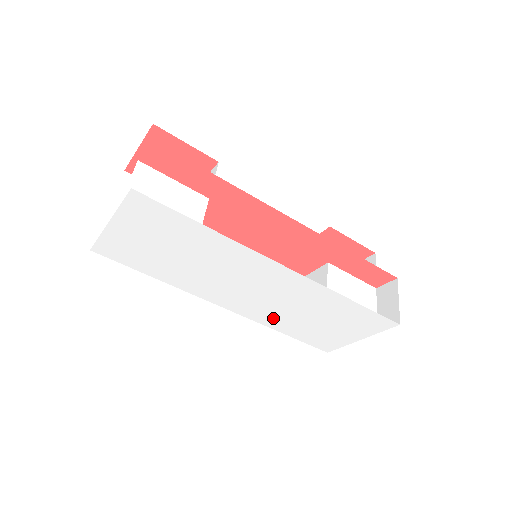
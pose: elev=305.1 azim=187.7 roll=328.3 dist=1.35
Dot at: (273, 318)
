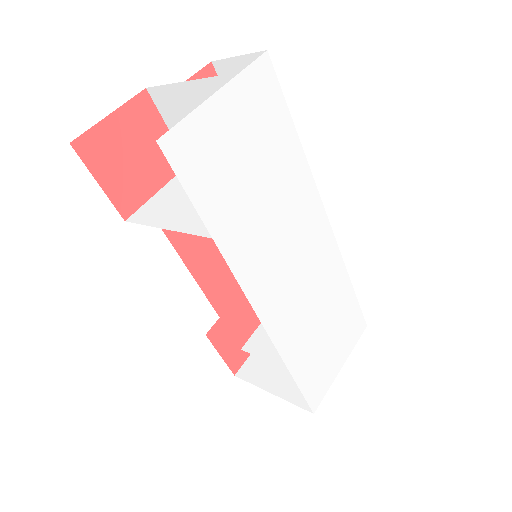
Dot at: (292, 333)
